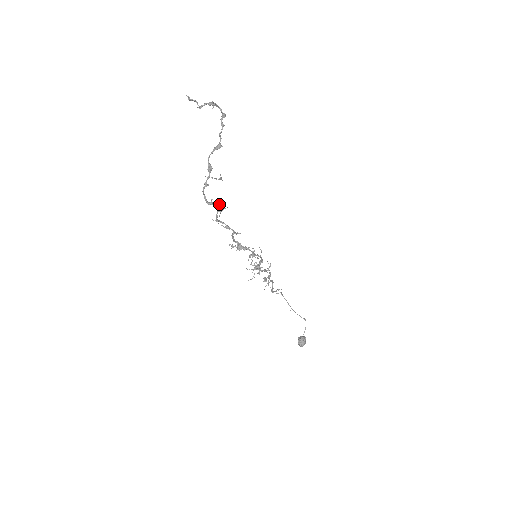
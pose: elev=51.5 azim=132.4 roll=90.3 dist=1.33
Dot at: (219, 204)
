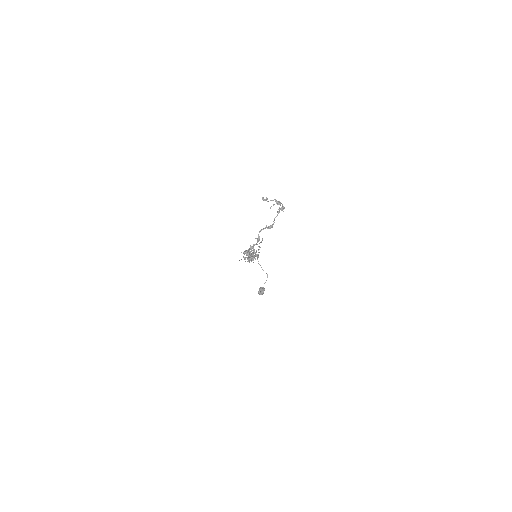
Dot at: (253, 253)
